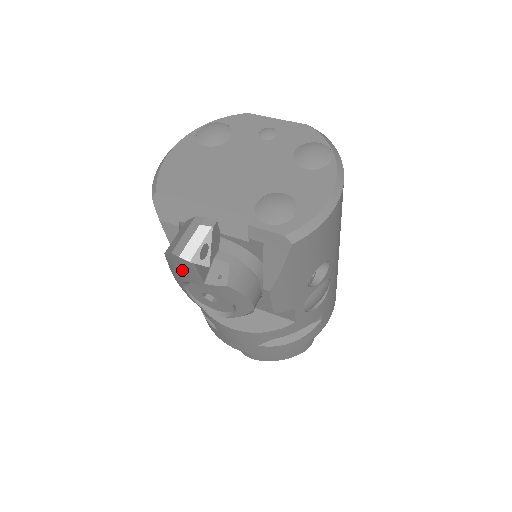
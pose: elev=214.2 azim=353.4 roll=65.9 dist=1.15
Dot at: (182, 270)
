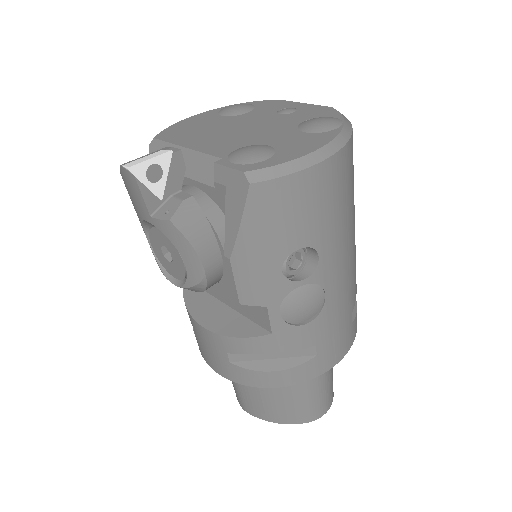
Dot at: (133, 197)
